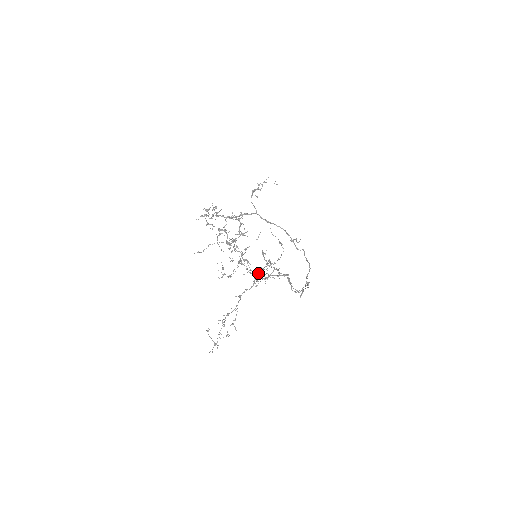
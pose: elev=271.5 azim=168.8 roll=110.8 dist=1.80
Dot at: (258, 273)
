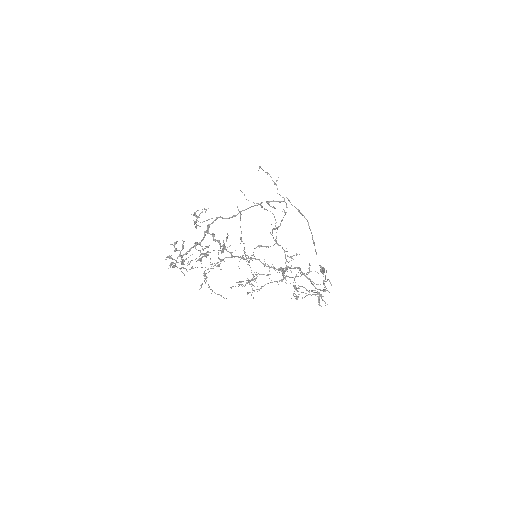
Dot at: occluded
